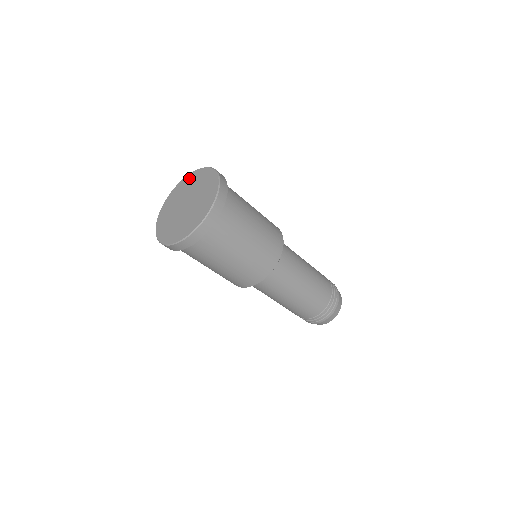
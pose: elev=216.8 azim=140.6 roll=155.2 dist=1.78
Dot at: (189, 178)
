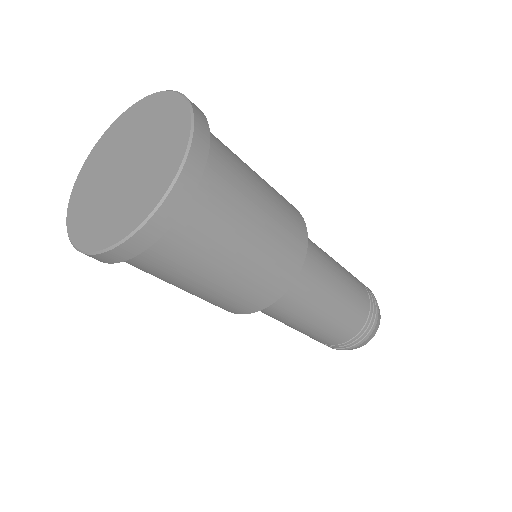
Dot at: (92, 158)
